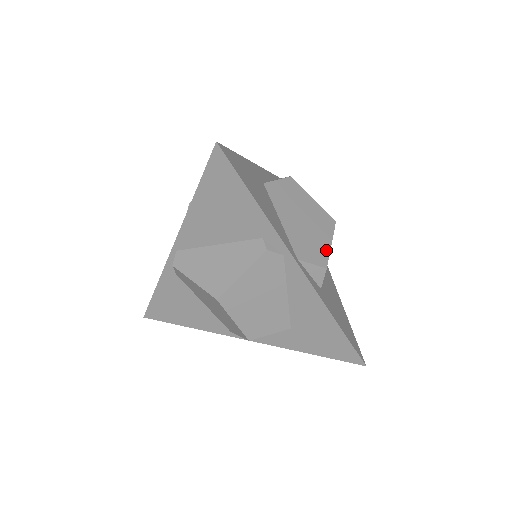
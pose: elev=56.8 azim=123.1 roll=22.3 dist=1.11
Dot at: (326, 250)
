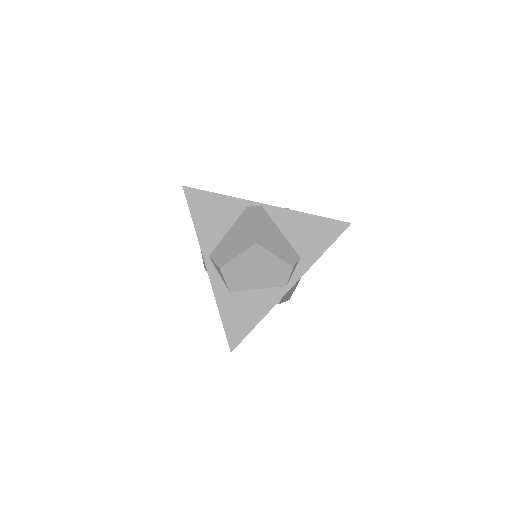
Dot at: (280, 262)
